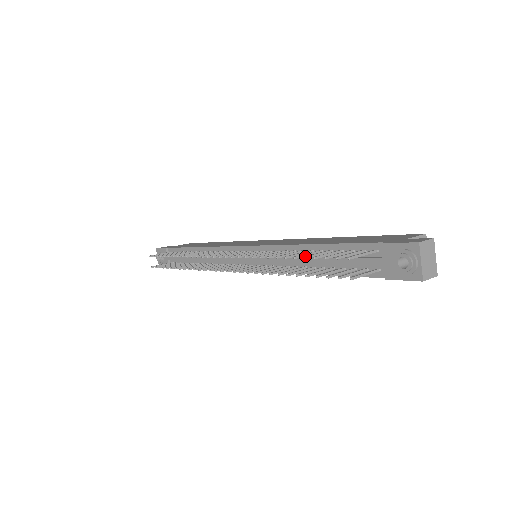
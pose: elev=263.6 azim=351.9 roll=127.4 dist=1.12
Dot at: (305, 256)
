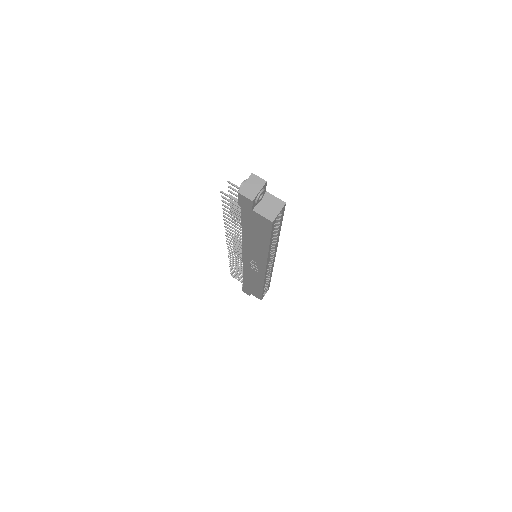
Dot at: (231, 199)
